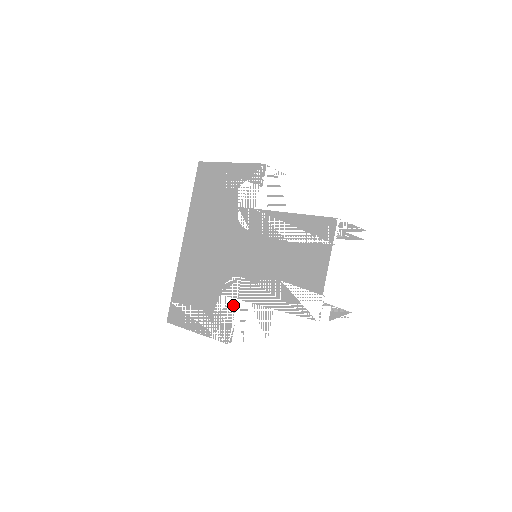
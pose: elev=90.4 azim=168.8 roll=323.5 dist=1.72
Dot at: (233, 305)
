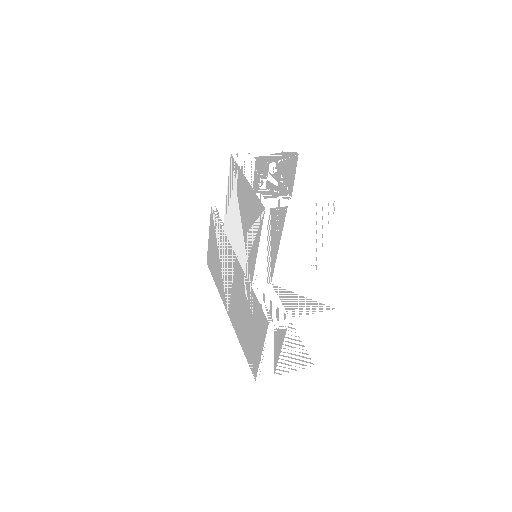
Dot at: (253, 294)
